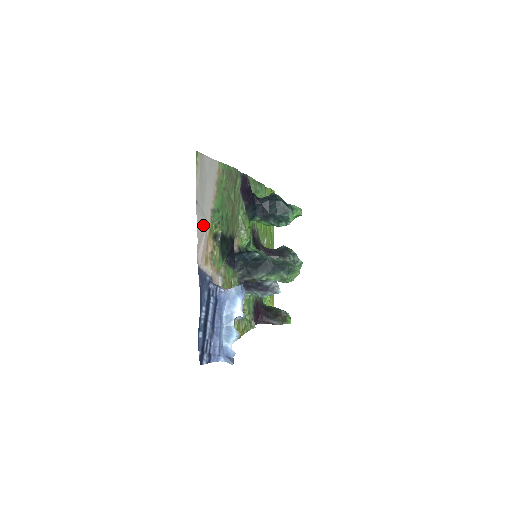
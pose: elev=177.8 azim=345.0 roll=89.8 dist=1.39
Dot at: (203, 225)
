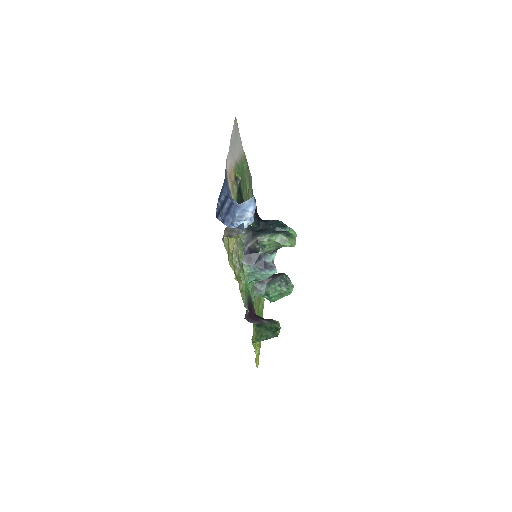
Dot at: (232, 155)
